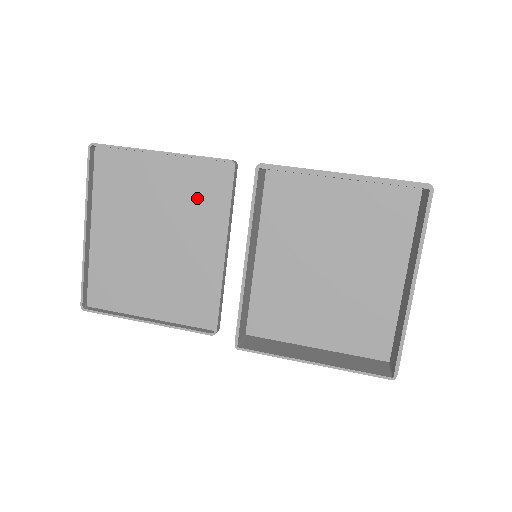
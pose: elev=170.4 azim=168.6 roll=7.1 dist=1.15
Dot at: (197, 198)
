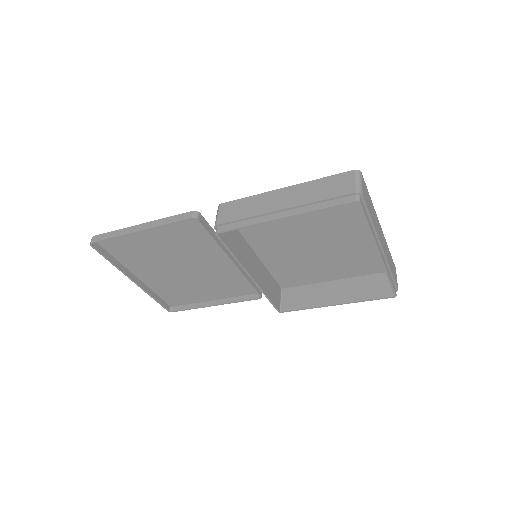
Dot at: (188, 240)
